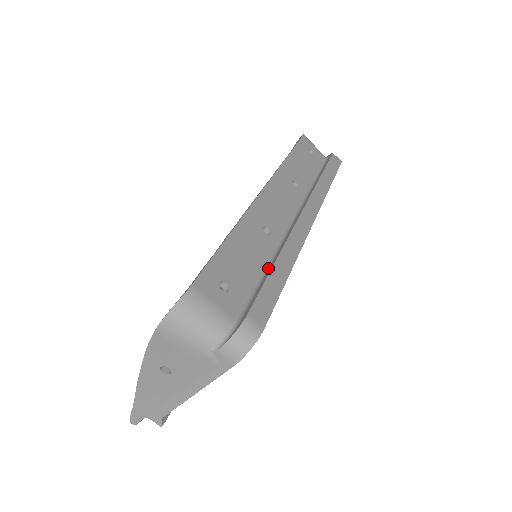
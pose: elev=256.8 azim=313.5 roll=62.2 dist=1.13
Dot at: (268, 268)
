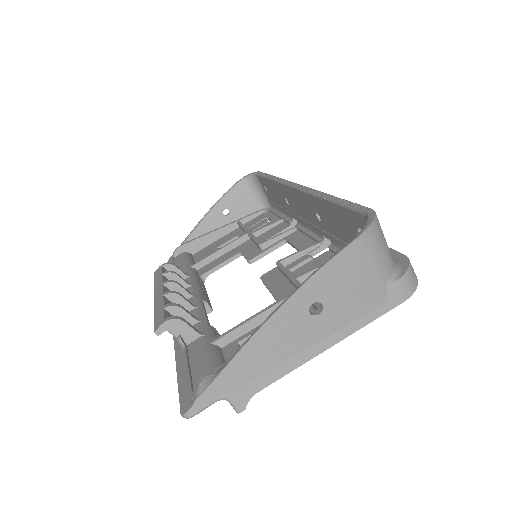
Dot at: occluded
